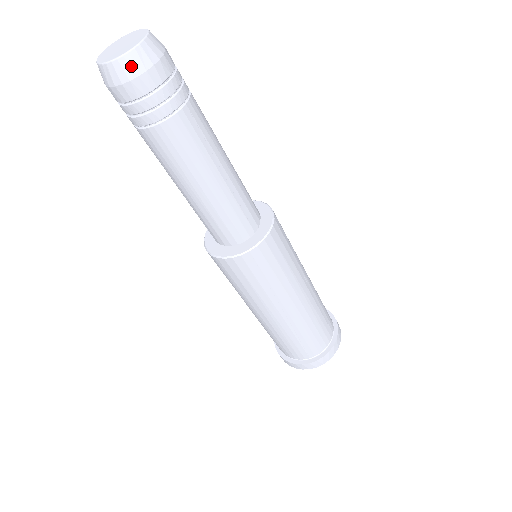
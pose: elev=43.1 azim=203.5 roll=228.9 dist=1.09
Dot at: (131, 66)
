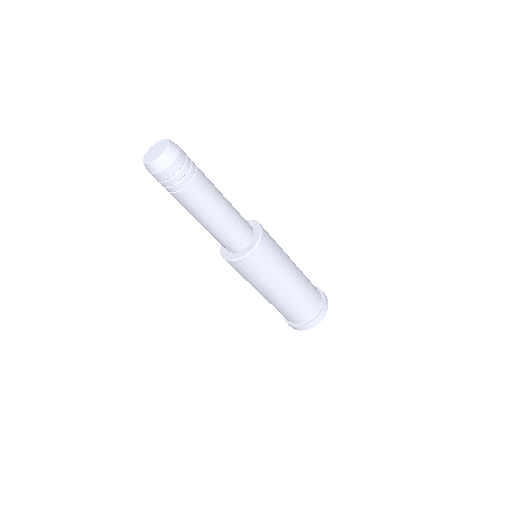
Dot at: (164, 162)
